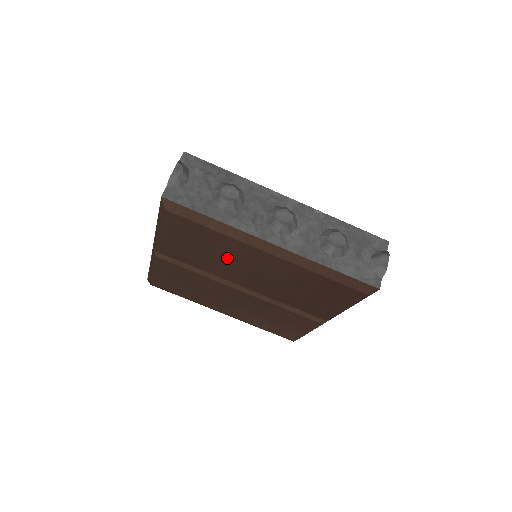
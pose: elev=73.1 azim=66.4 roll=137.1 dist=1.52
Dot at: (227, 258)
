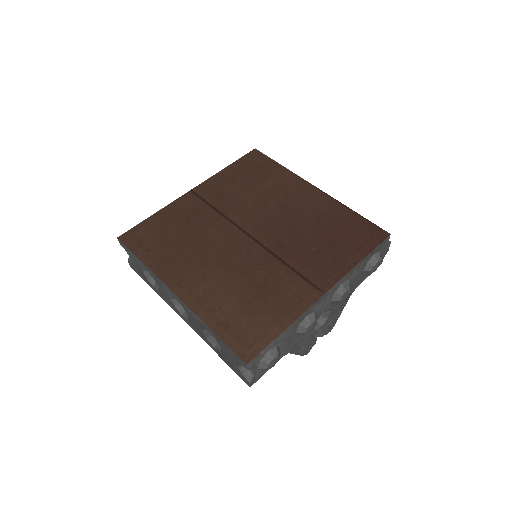
Dot at: (269, 191)
